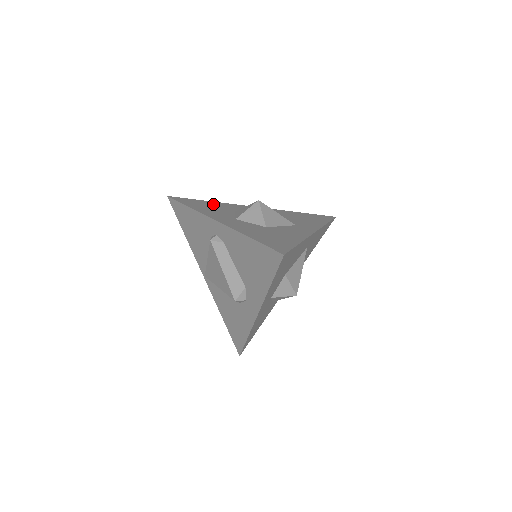
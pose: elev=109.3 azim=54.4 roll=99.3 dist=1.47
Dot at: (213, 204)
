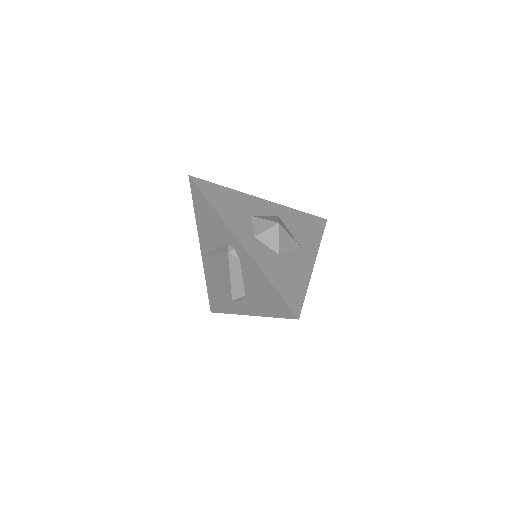
Dot at: (231, 196)
